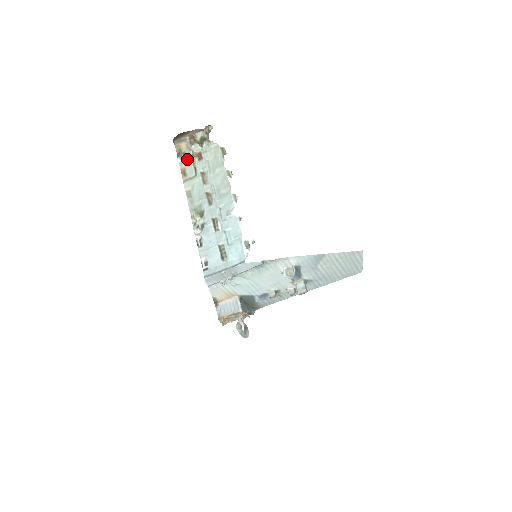
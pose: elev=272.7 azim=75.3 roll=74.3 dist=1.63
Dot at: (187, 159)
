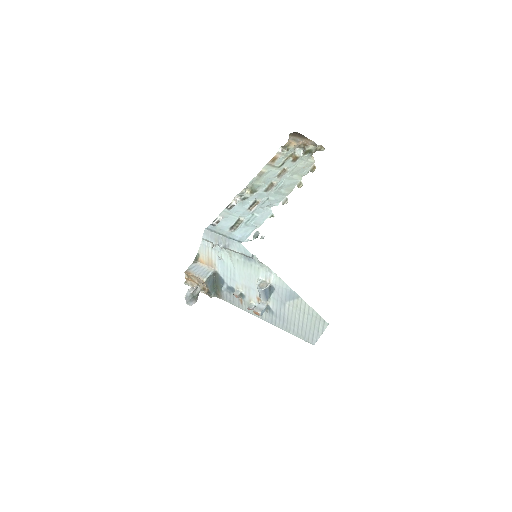
Dot at: (286, 154)
